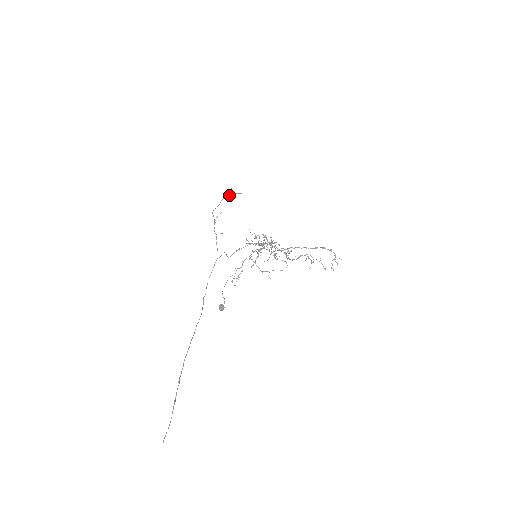
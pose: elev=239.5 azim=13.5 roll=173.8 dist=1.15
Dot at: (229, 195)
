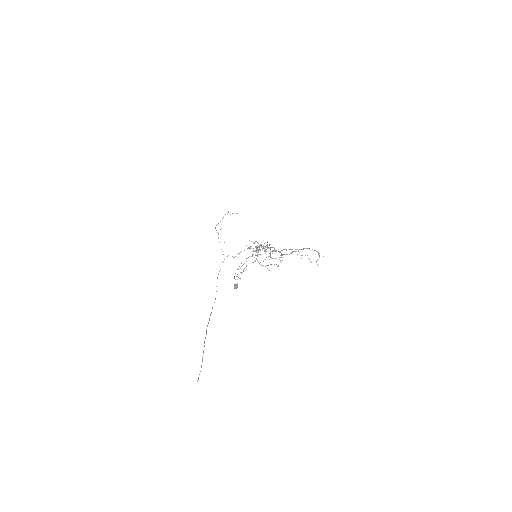
Dot at: occluded
